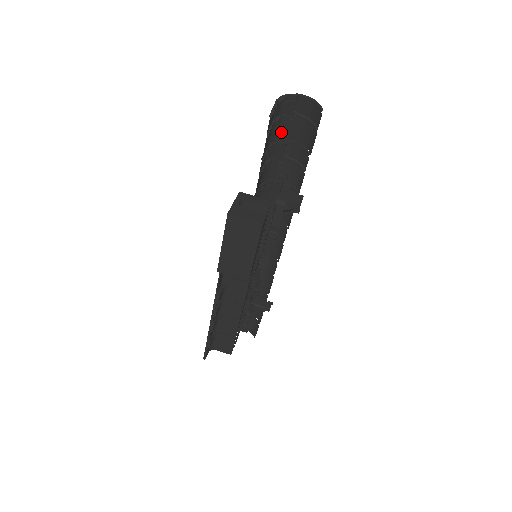
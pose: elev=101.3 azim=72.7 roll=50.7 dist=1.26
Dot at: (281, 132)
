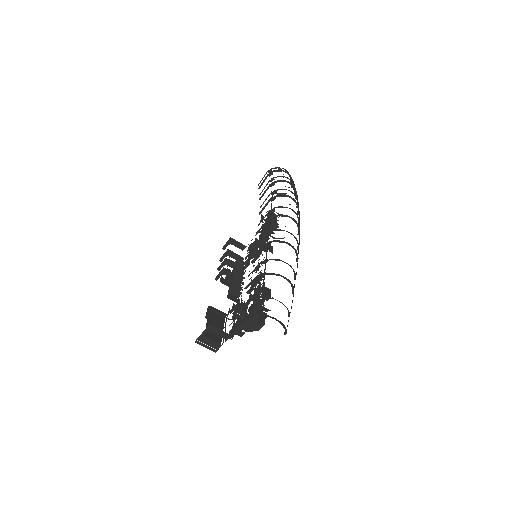
Dot at: occluded
